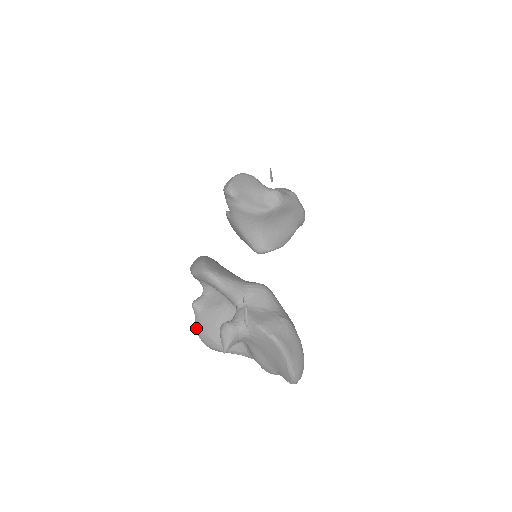
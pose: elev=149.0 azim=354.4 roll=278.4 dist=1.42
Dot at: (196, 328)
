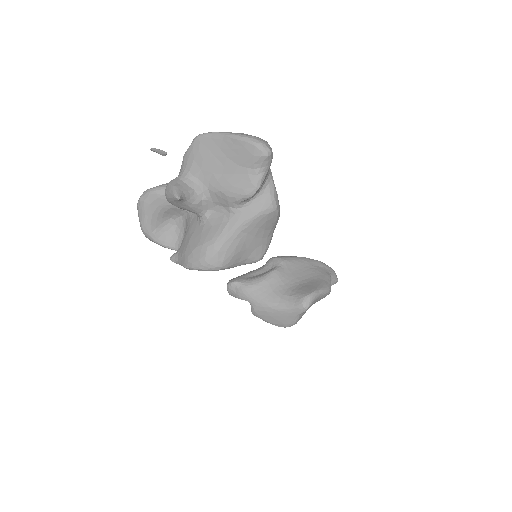
Dot at: (184, 266)
